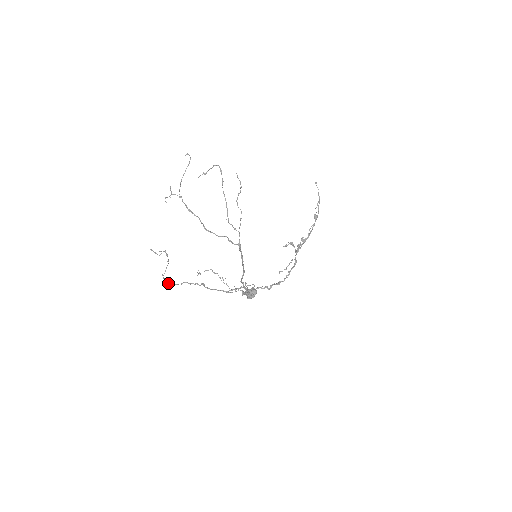
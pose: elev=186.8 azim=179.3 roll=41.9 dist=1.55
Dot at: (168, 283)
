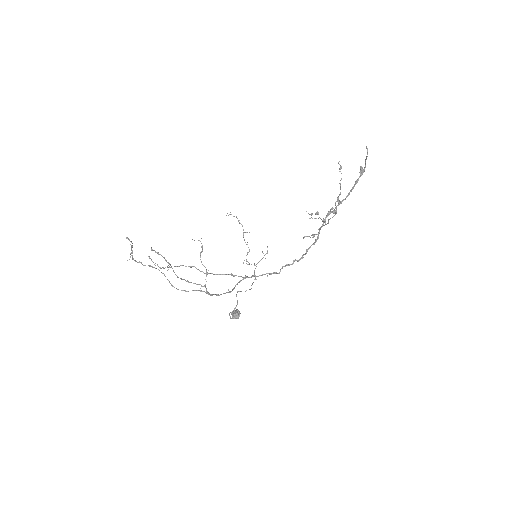
Dot at: occluded
